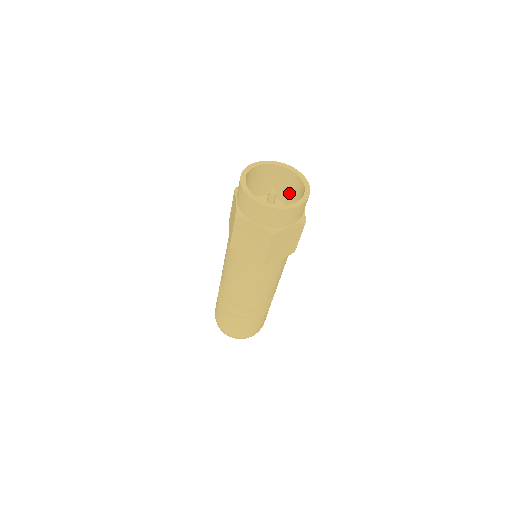
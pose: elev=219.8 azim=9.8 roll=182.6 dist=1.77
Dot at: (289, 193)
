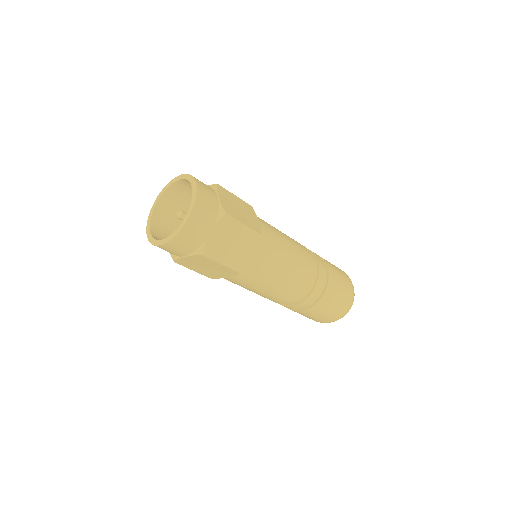
Dot at: occluded
